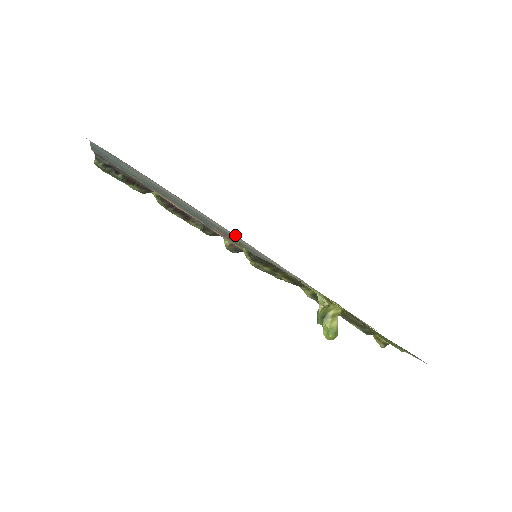
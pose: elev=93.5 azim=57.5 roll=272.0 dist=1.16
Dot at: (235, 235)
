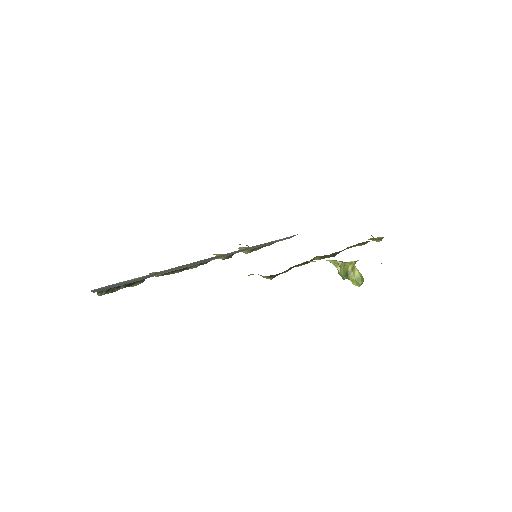
Dot at: occluded
